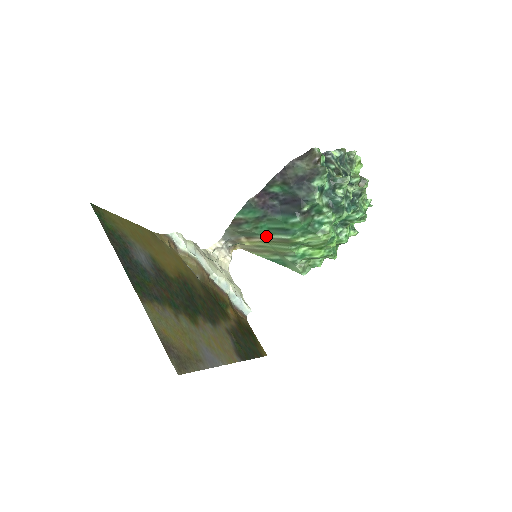
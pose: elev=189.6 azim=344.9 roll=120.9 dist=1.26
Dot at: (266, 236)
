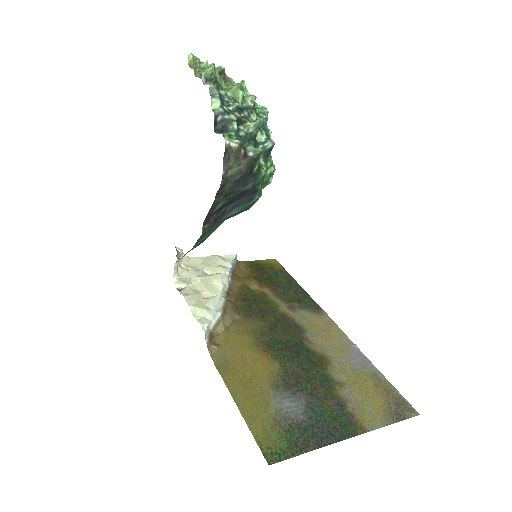
Dot at: occluded
